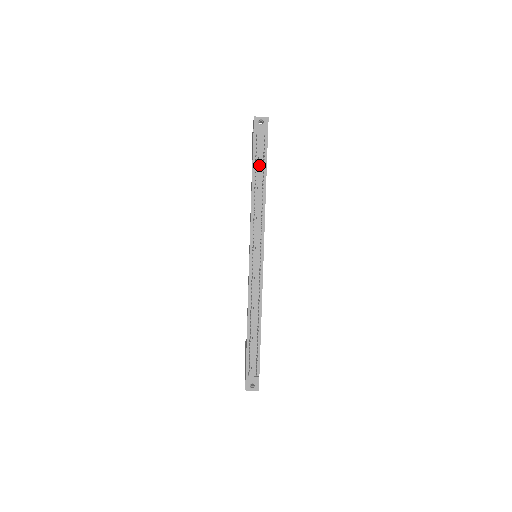
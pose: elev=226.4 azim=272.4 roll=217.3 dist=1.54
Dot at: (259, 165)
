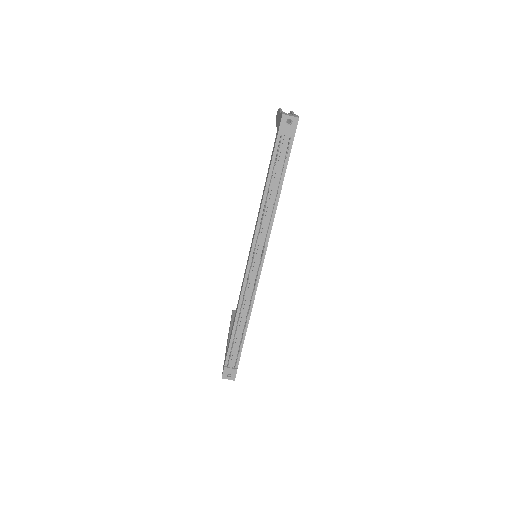
Dot at: (277, 170)
